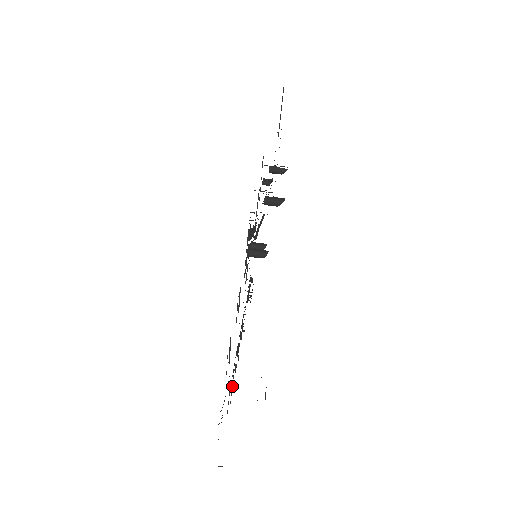
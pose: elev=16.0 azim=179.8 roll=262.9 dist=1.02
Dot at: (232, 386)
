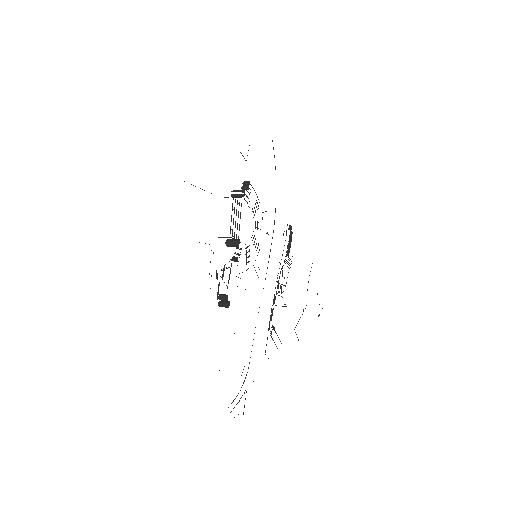
Dot at: occluded
